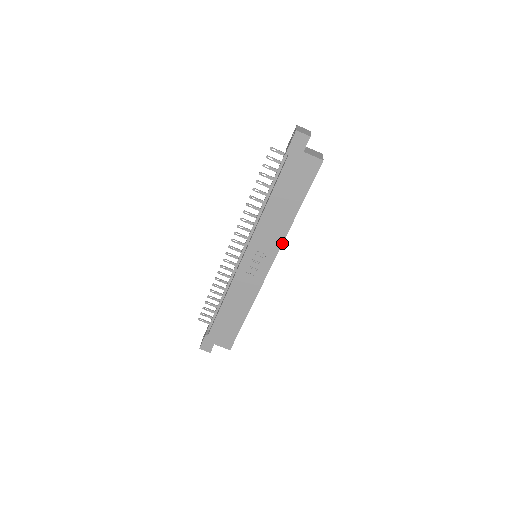
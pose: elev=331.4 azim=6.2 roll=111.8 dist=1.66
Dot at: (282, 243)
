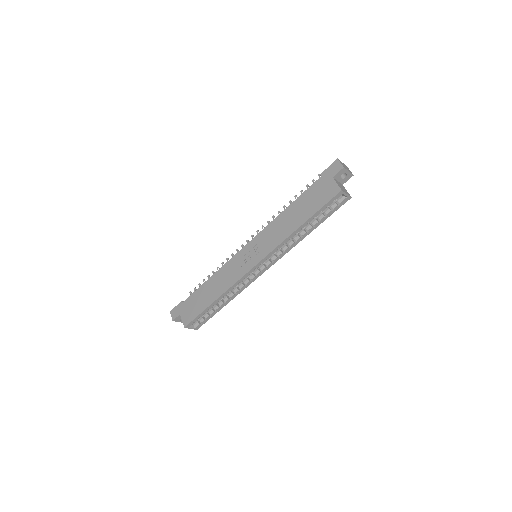
Dot at: (275, 248)
